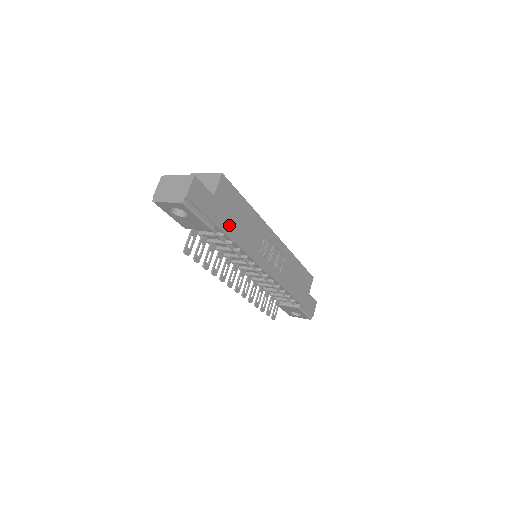
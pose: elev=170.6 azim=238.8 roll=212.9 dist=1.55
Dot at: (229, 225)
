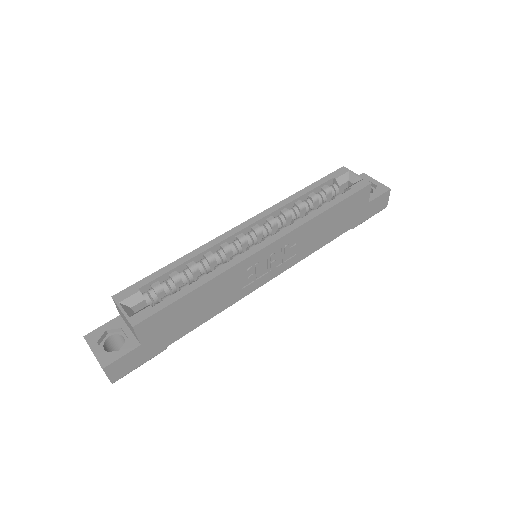
Dot at: (183, 328)
